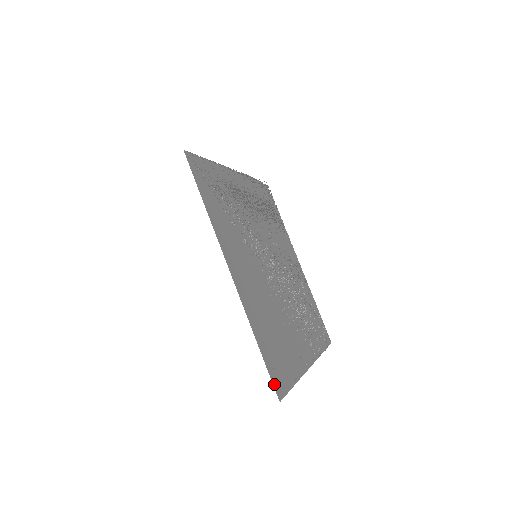
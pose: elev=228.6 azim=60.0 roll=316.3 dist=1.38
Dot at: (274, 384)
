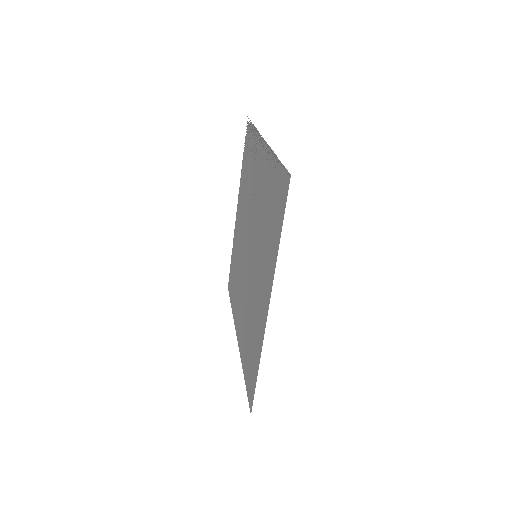
Dot at: (252, 401)
